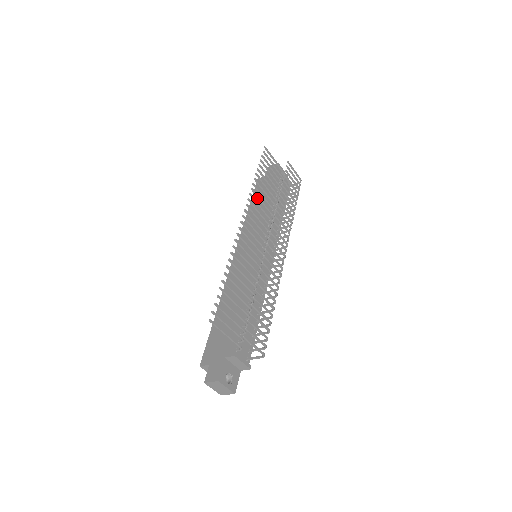
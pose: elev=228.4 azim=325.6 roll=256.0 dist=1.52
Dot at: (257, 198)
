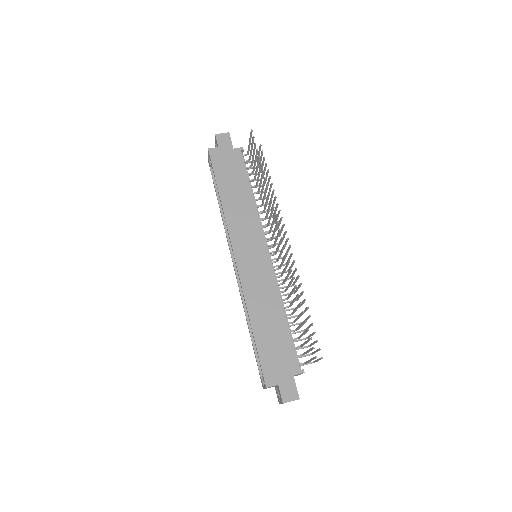
Dot at: (225, 180)
